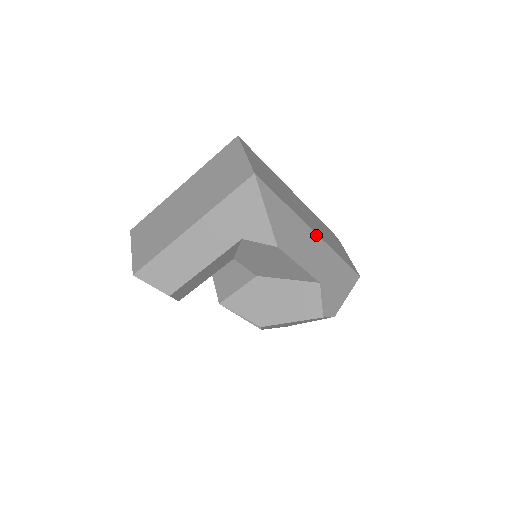
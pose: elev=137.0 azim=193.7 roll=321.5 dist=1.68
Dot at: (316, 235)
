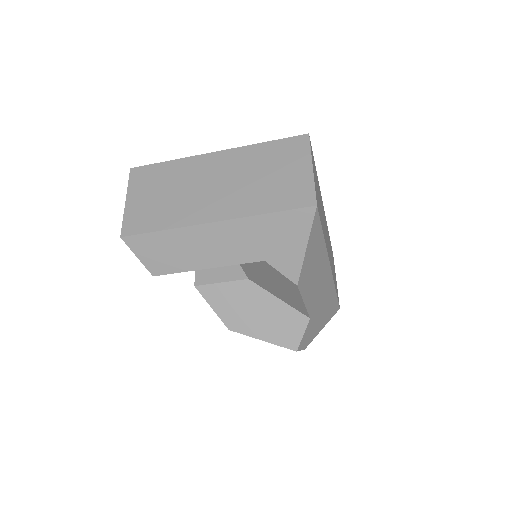
Dot at: (330, 271)
